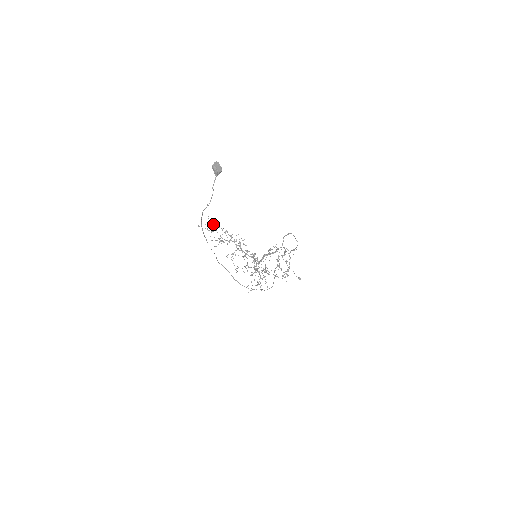
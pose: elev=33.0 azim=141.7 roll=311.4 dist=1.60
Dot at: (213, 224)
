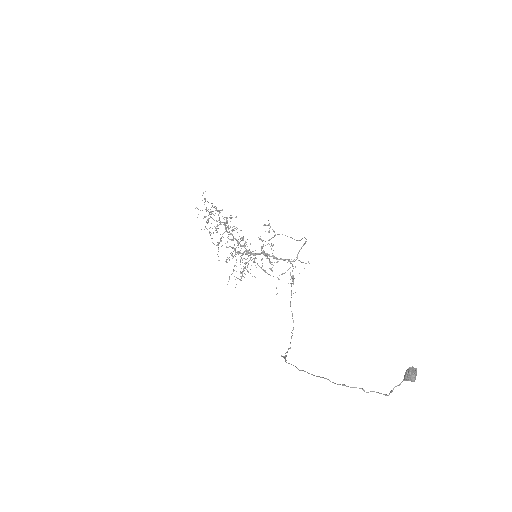
Dot at: (205, 200)
